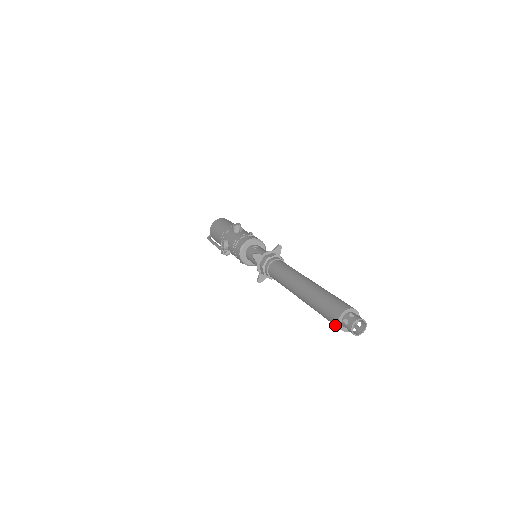
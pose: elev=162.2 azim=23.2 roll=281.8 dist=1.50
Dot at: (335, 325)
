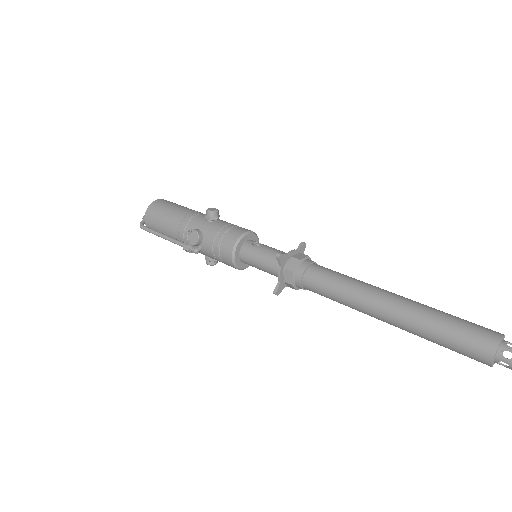
Dot at: (480, 359)
